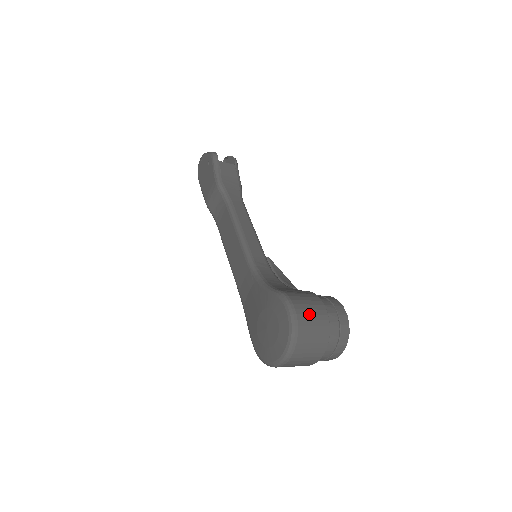
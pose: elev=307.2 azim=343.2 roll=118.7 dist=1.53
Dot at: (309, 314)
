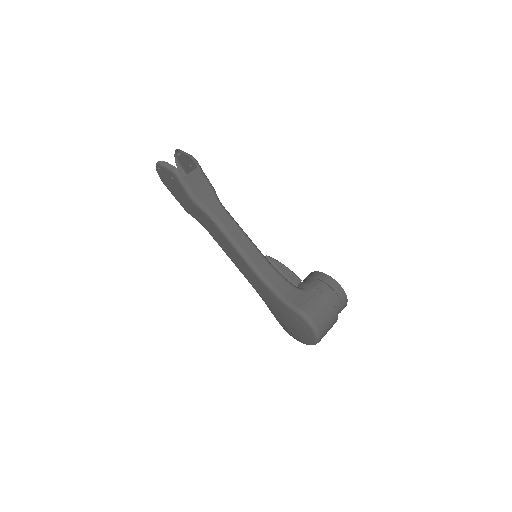
Dot at: (323, 318)
